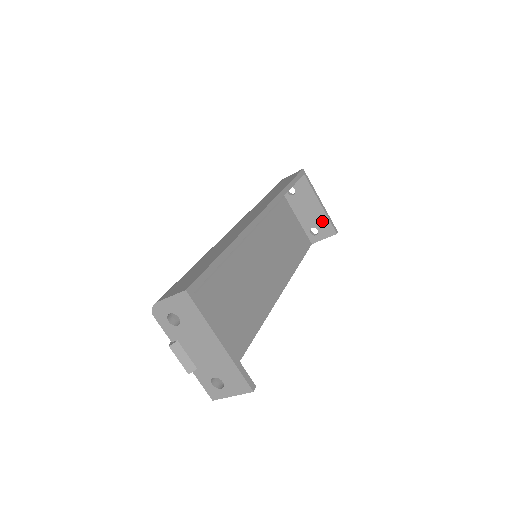
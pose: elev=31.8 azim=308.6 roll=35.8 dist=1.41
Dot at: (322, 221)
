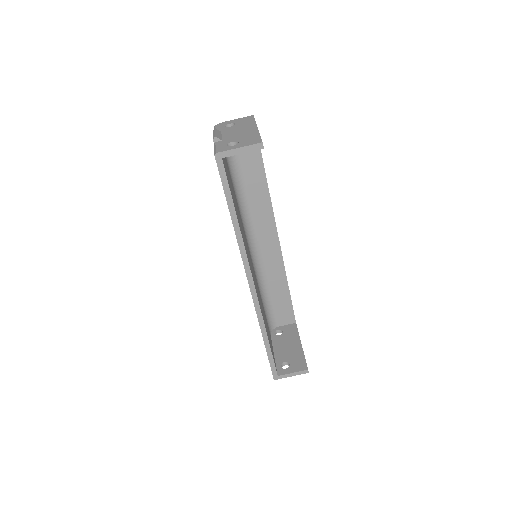
Dot at: (297, 357)
